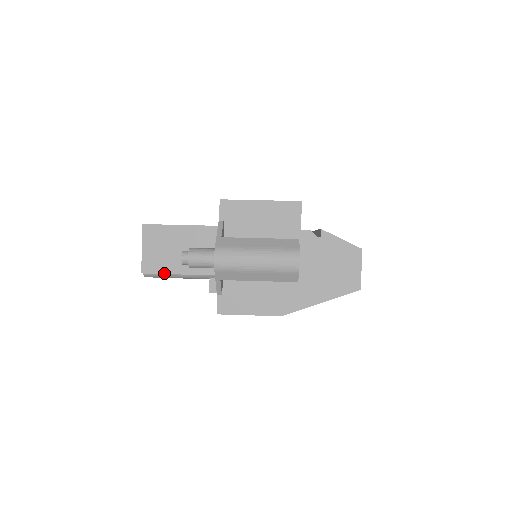
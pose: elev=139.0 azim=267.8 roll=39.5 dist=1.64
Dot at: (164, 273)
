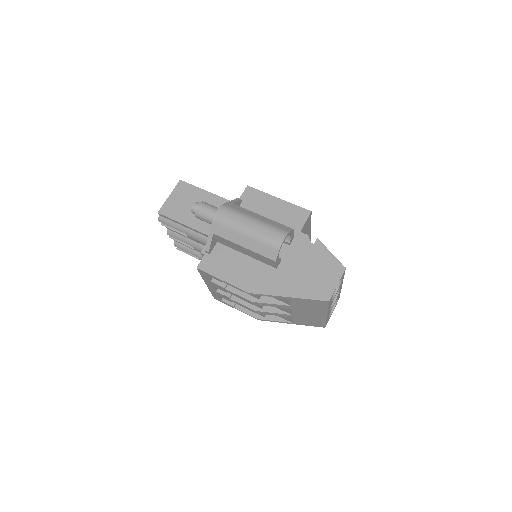
Dot at: (174, 219)
